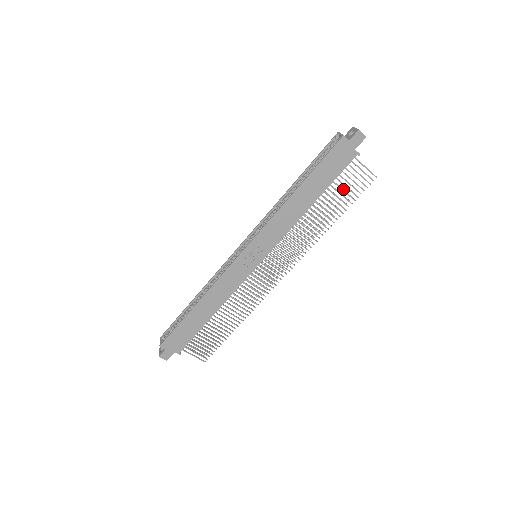
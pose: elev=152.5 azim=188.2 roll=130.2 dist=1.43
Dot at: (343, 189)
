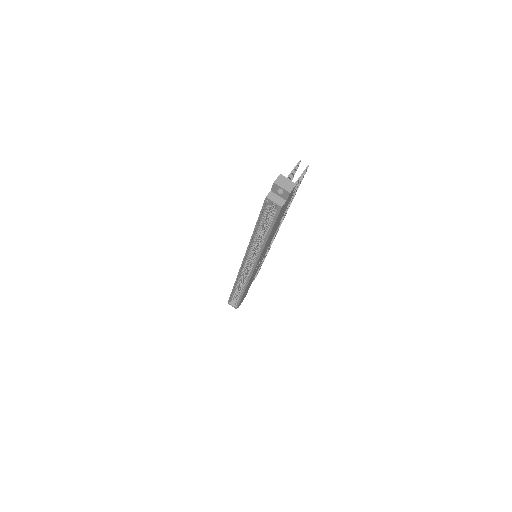
Dot at: occluded
